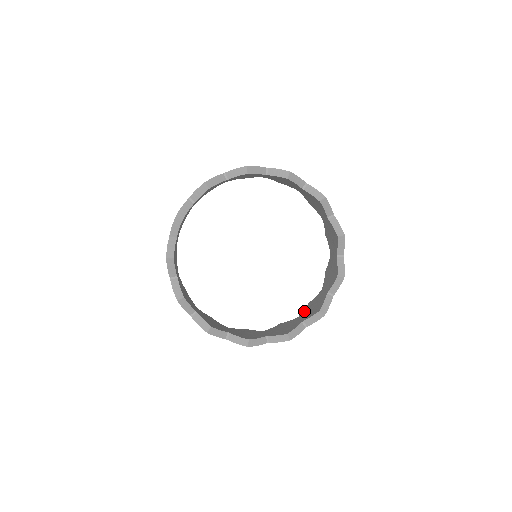
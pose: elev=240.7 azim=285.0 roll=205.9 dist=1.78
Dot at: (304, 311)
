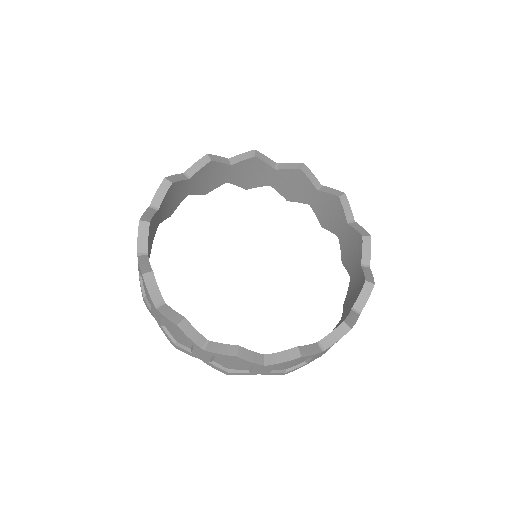
Dot at: occluded
